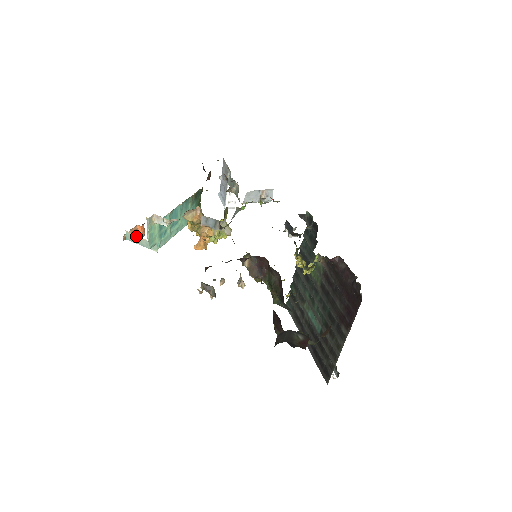
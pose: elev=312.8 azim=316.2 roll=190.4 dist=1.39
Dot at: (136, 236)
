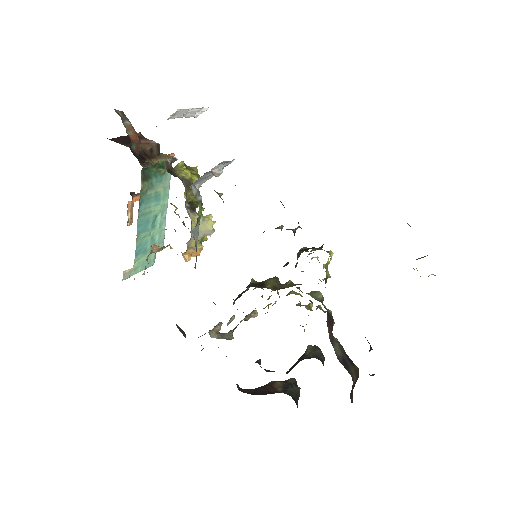
Dot at: occluded
